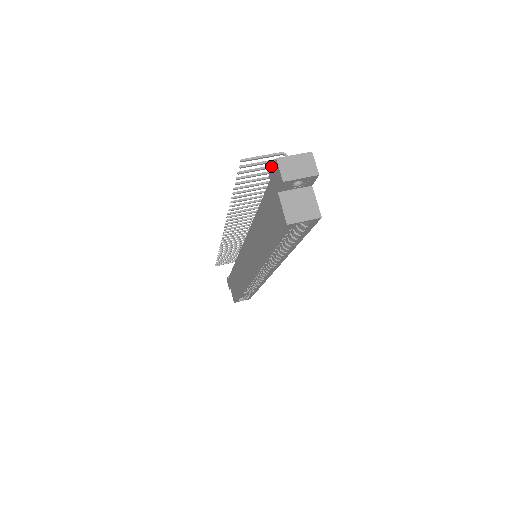
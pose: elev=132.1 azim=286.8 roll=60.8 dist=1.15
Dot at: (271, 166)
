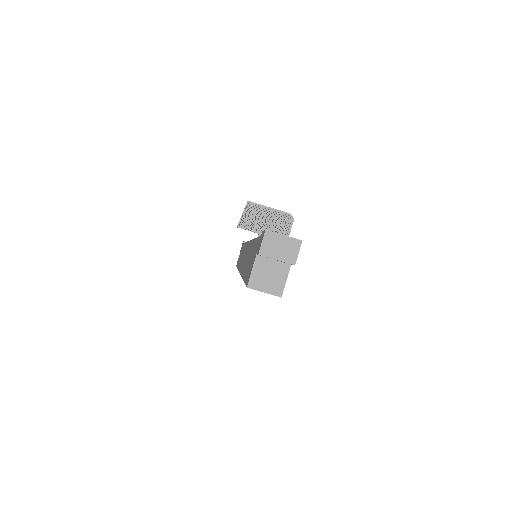
Dot at: occluded
